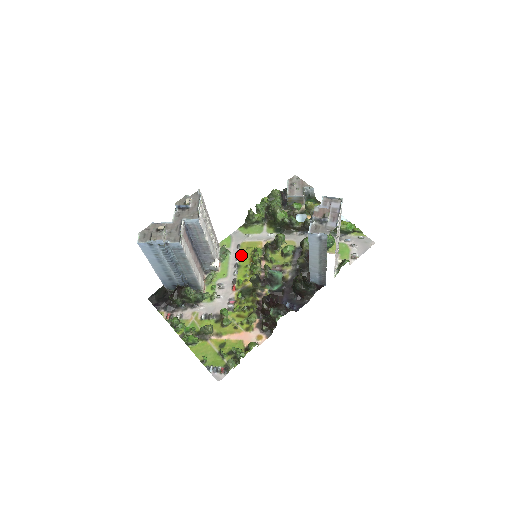
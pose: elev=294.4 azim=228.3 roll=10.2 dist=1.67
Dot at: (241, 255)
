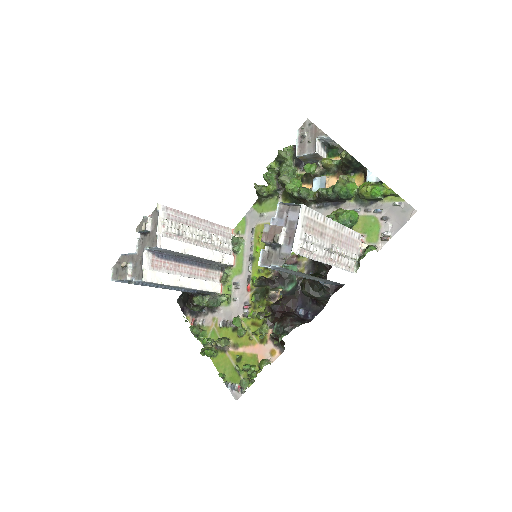
Dot at: (255, 243)
